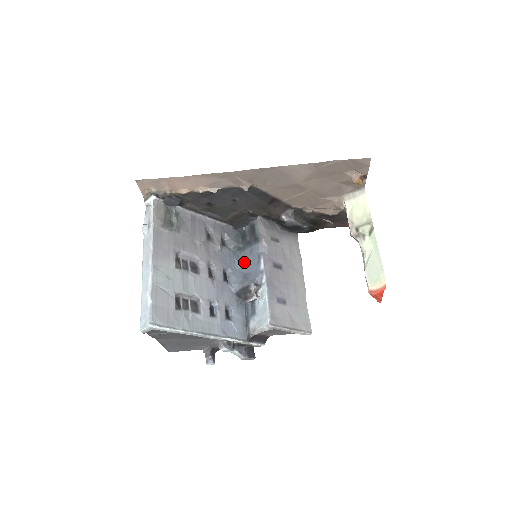
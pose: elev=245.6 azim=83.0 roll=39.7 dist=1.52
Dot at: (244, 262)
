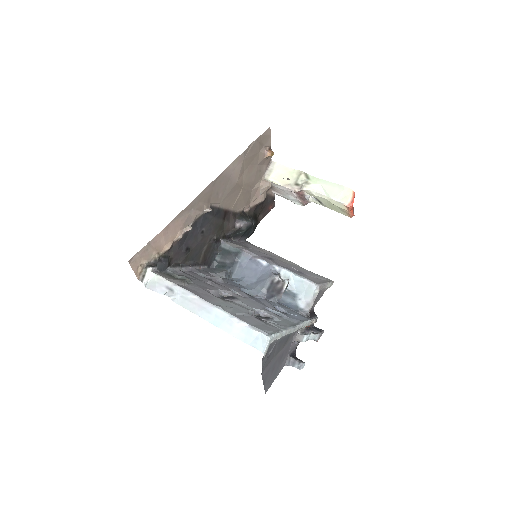
Dot at: (244, 278)
